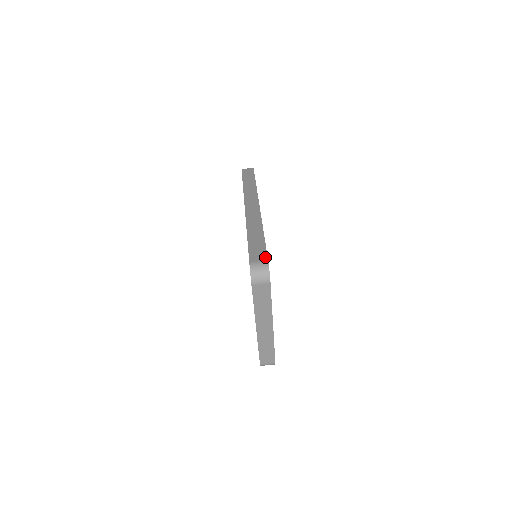
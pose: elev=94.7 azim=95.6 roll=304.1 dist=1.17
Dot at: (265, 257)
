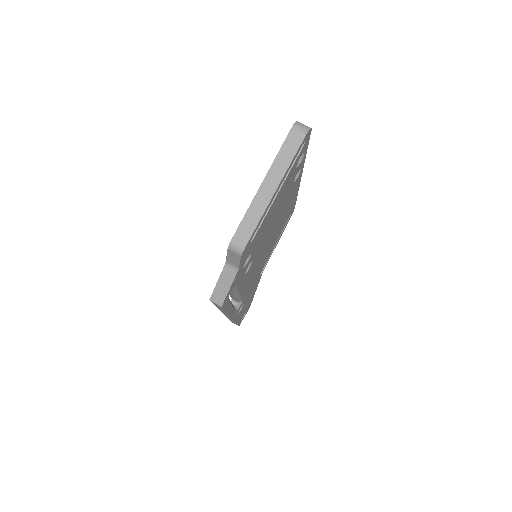
Dot at: occluded
